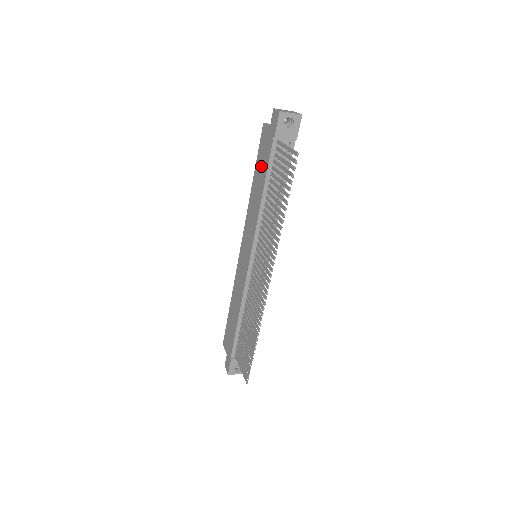
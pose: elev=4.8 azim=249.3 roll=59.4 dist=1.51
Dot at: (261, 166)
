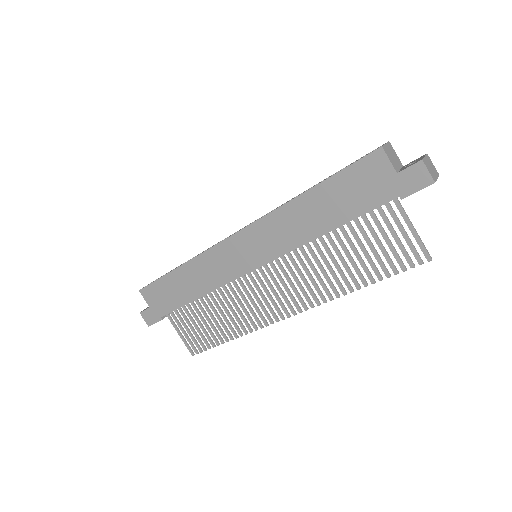
Dot at: (343, 198)
